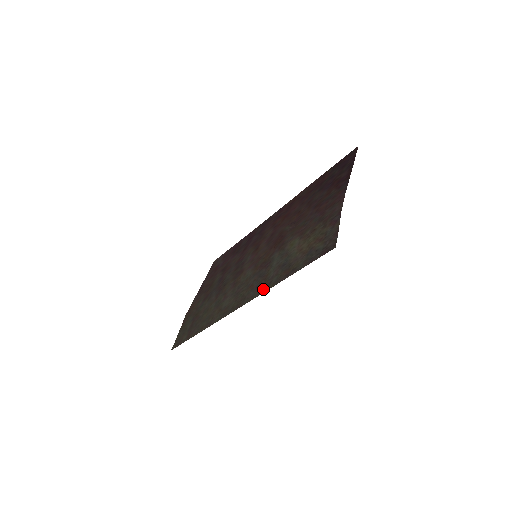
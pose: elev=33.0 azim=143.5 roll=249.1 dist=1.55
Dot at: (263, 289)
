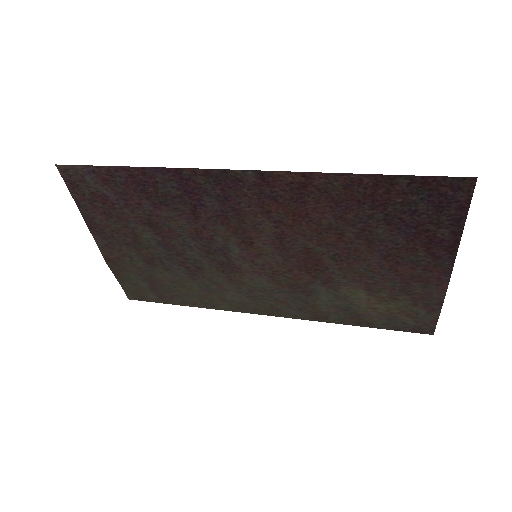
Dot at: (316, 318)
